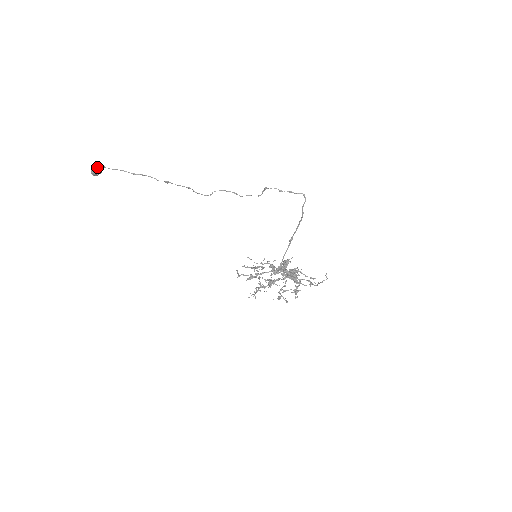
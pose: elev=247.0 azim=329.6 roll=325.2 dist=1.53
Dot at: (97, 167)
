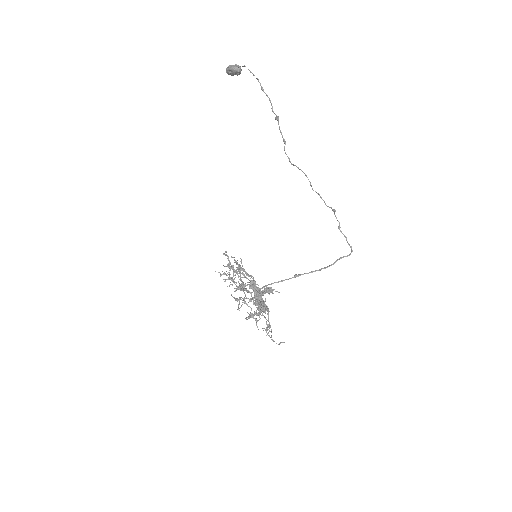
Dot at: (238, 66)
